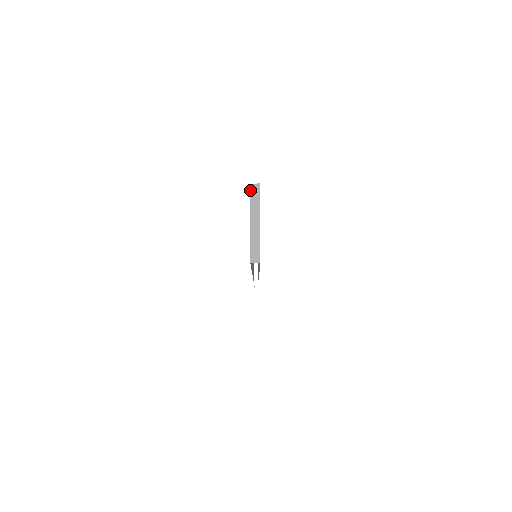
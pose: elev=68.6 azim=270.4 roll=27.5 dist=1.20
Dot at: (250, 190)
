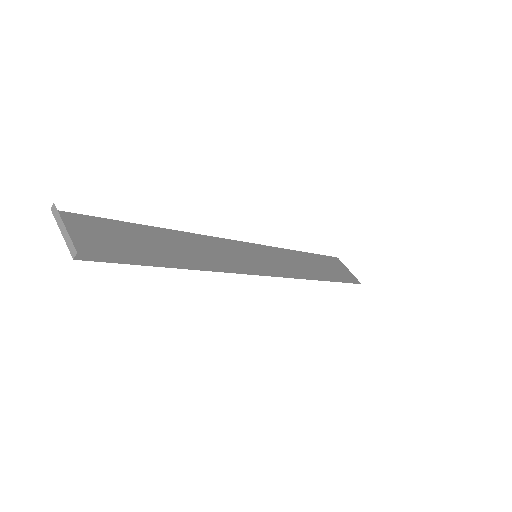
Dot at: (52, 213)
